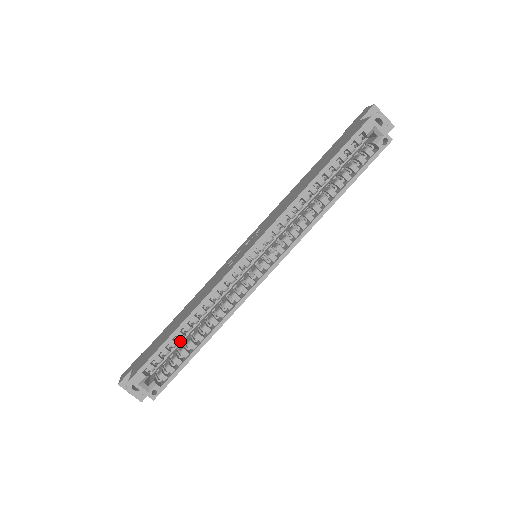
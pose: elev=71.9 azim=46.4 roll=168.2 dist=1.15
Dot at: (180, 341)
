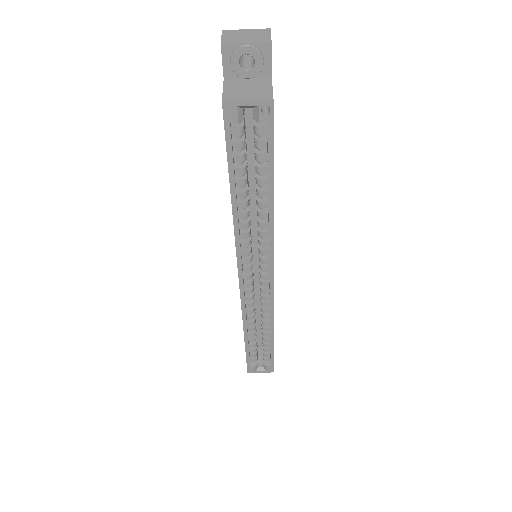
Dot at: (260, 327)
